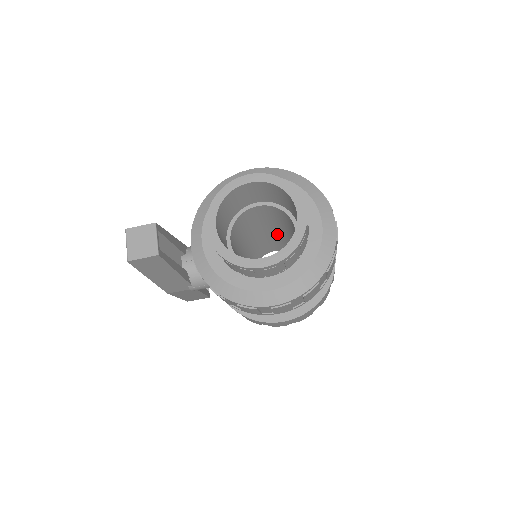
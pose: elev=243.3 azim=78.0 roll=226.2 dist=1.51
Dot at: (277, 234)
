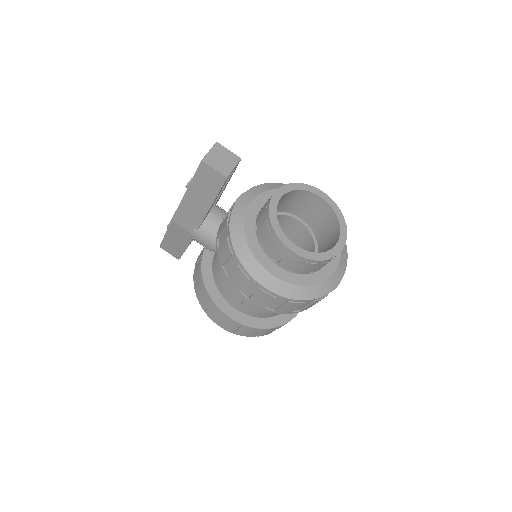
Dot at: occluded
